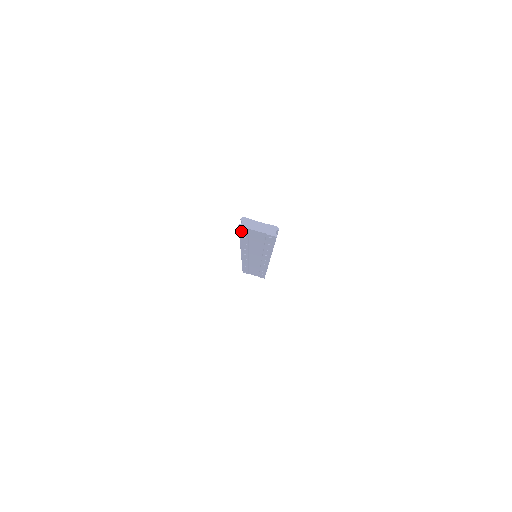
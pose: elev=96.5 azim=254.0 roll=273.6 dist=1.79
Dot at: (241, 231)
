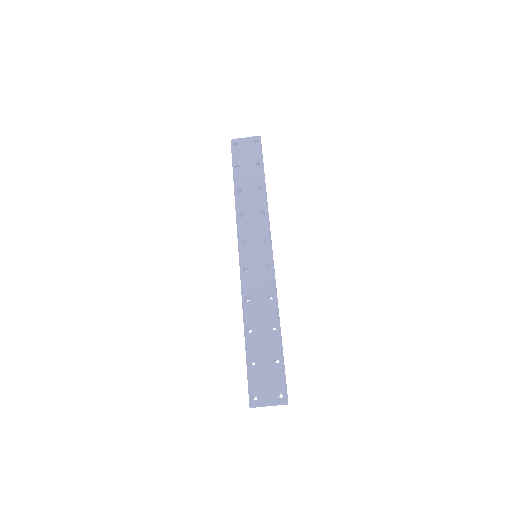
Dot at: occluded
